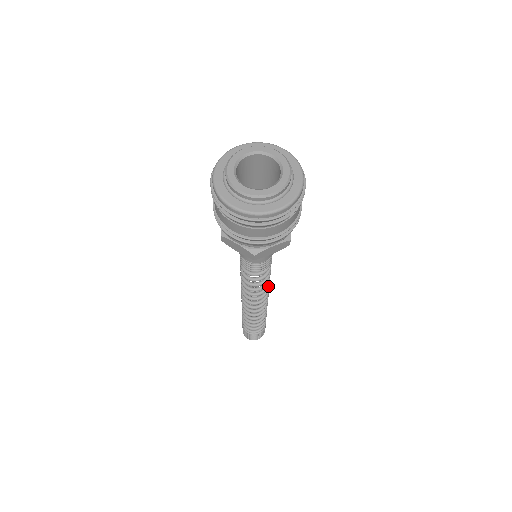
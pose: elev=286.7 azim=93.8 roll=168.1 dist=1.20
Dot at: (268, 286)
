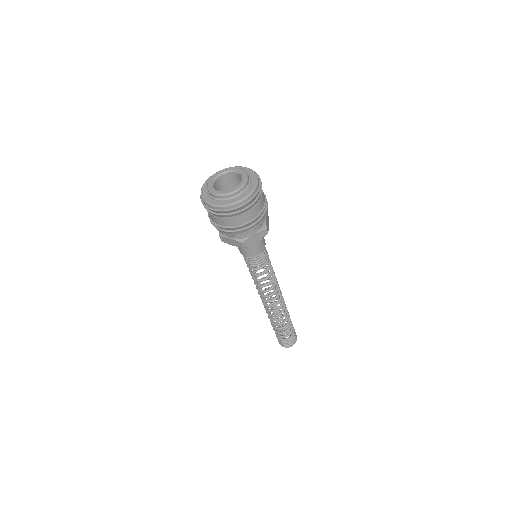
Dot at: (268, 290)
